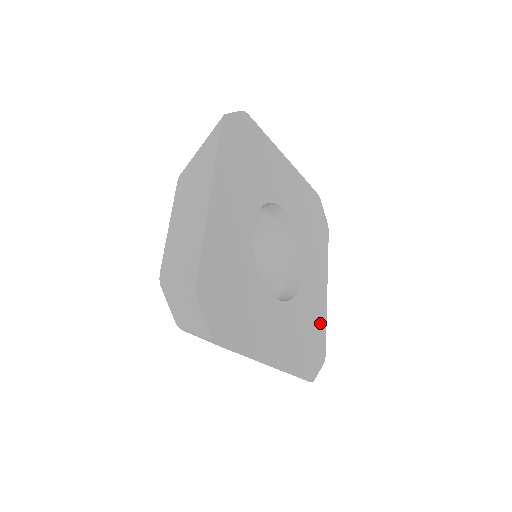
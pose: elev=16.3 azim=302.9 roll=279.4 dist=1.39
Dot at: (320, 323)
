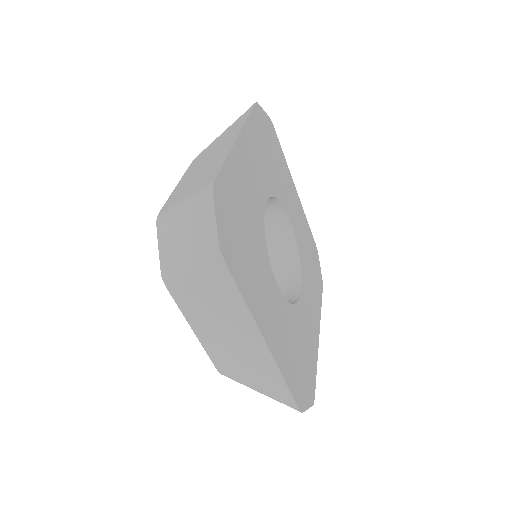
Dot at: (312, 359)
